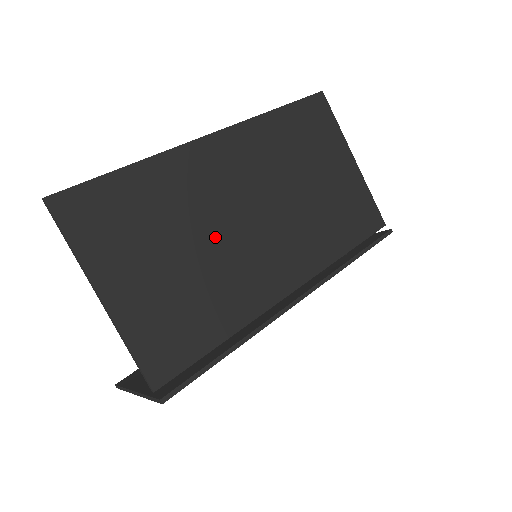
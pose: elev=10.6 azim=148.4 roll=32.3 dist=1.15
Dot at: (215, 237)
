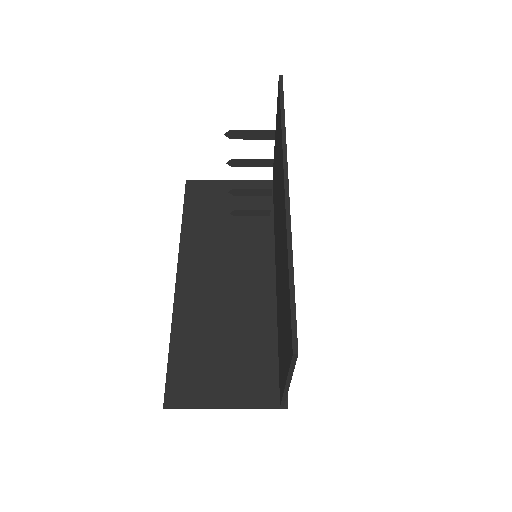
Dot at: occluded
